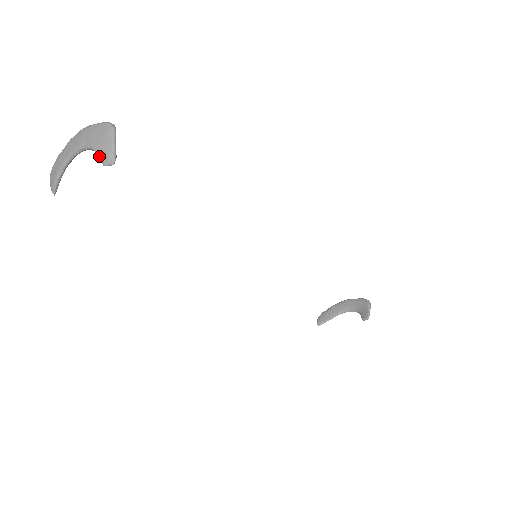
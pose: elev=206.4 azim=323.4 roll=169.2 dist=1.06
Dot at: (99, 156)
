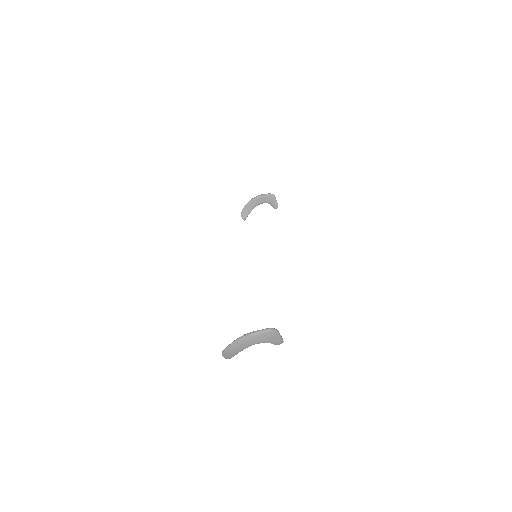
Dot at: occluded
